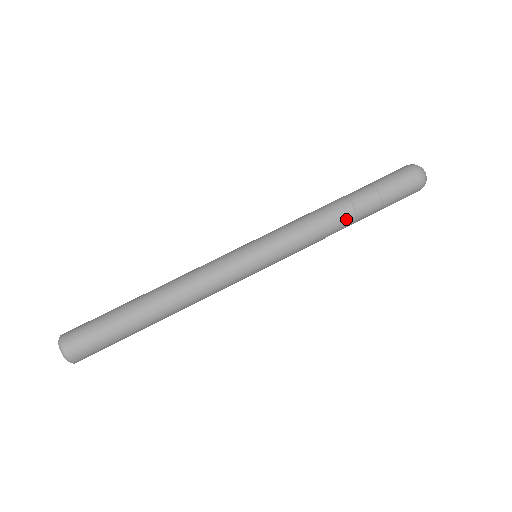
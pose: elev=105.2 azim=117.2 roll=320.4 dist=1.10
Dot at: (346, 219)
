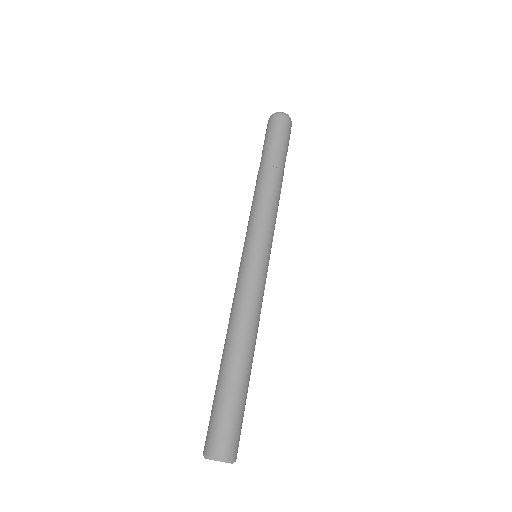
Dot at: (273, 176)
